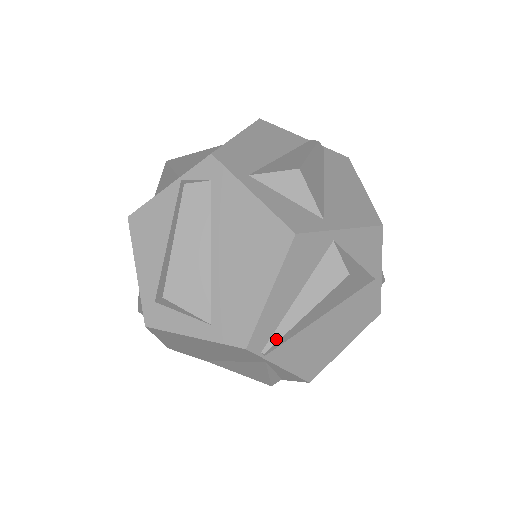
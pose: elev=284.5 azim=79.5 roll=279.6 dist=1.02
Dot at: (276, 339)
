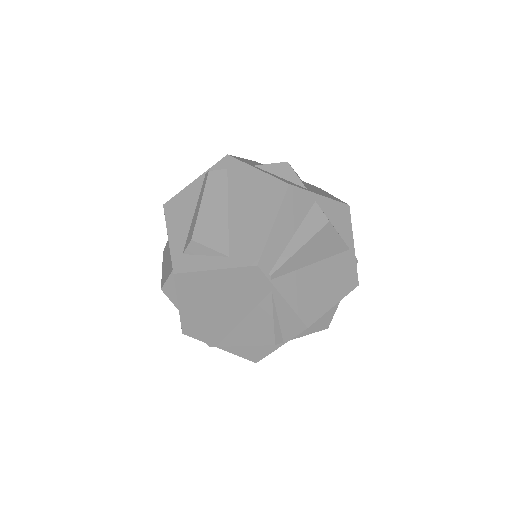
Dot at: (279, 265)
